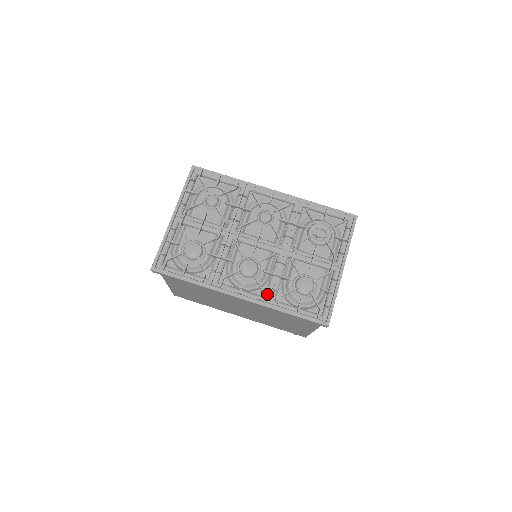
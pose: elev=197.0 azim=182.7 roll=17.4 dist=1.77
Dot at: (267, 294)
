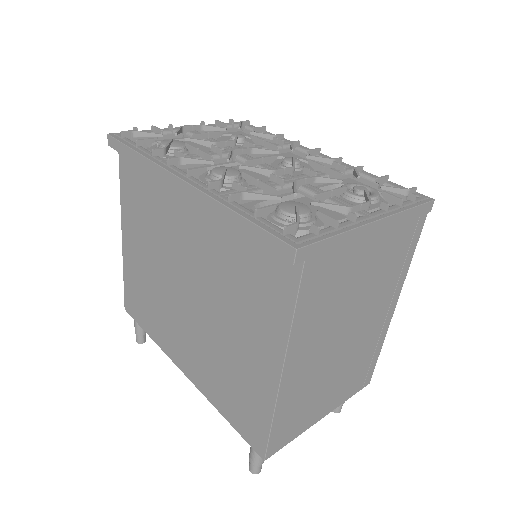
Dot at: (226, 190)
